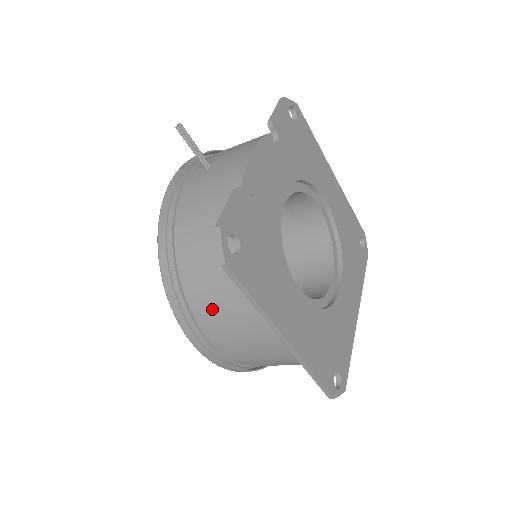
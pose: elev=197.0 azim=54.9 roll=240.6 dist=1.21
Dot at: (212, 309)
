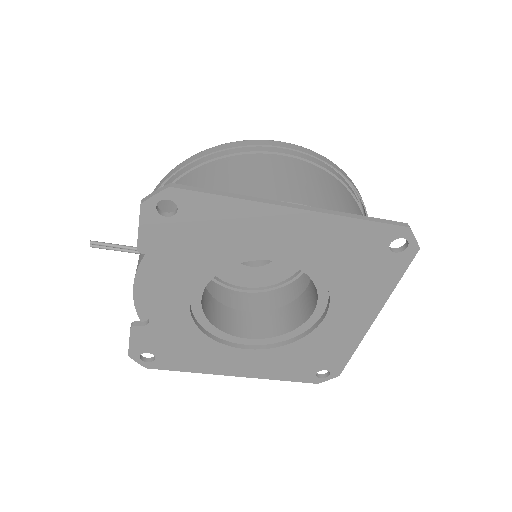
Dot at: occluded
